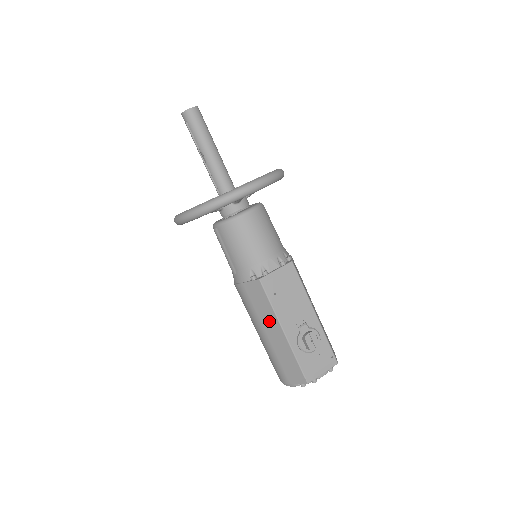
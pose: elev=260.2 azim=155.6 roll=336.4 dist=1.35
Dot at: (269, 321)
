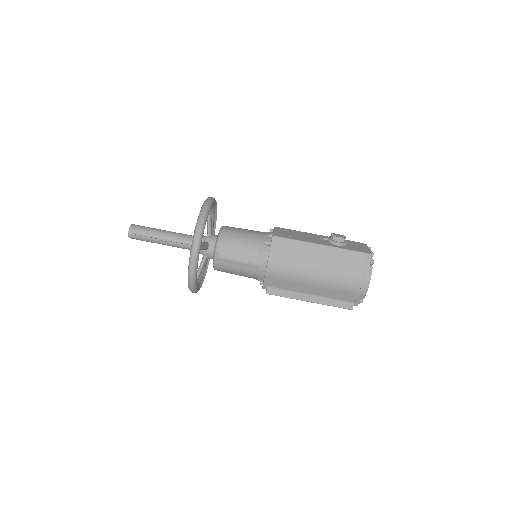
Dot at: (308, 252)
